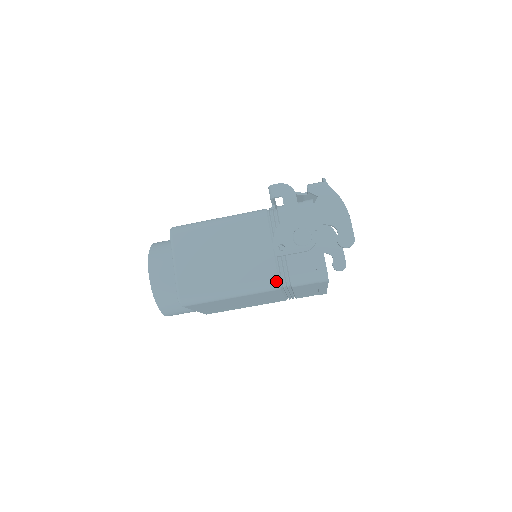
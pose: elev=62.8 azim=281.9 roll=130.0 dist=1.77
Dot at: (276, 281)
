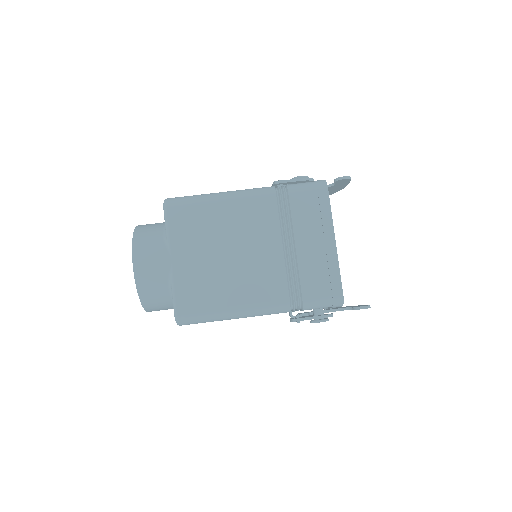
Dot at: (272, 187)
